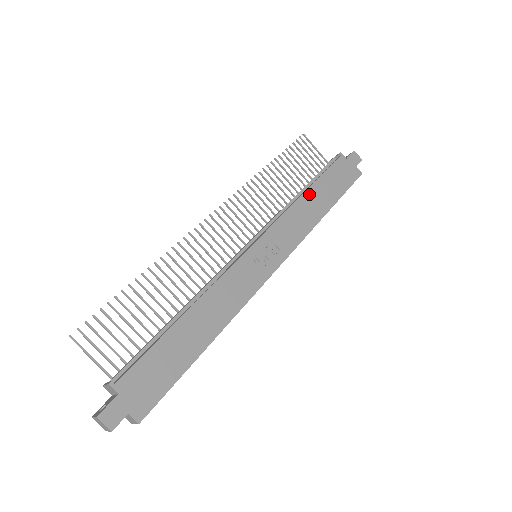
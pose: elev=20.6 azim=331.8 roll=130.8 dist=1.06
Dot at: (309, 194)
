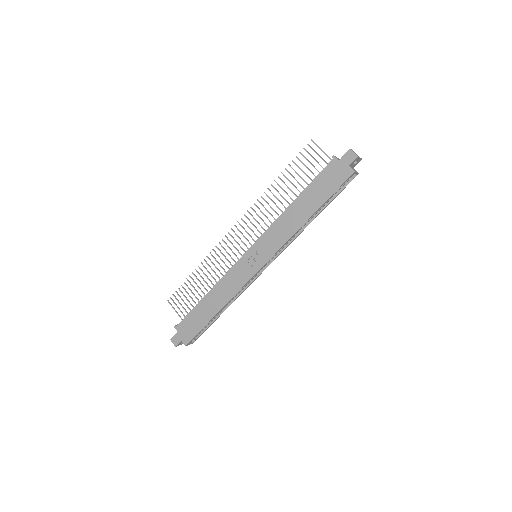
Dot at: (294, 205)
